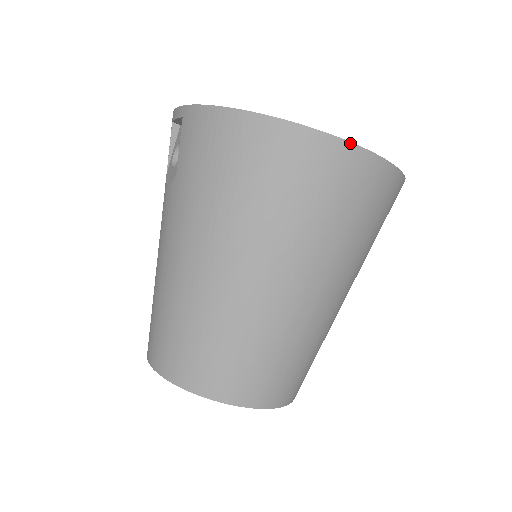
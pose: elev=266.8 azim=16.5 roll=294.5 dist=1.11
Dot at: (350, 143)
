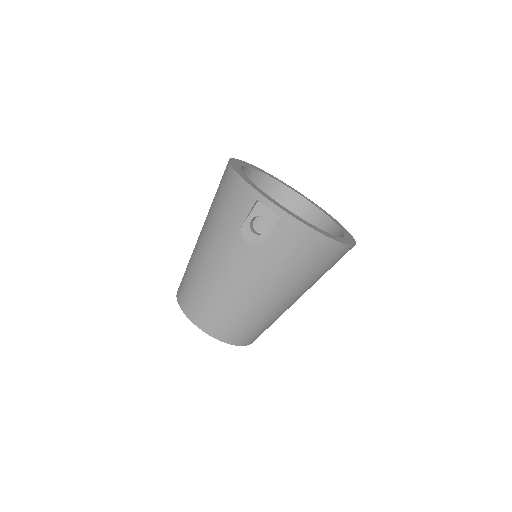
Dot at: (354, 245)
